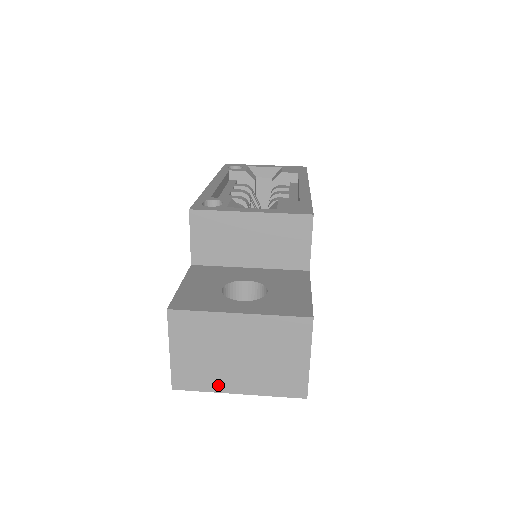
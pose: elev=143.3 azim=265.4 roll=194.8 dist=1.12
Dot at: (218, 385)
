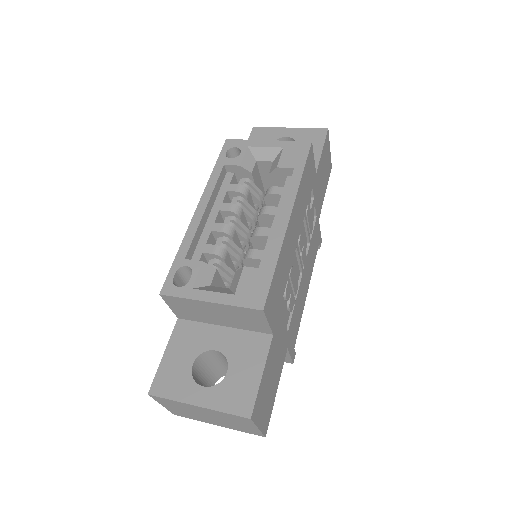
Dot at: (202, 420)
